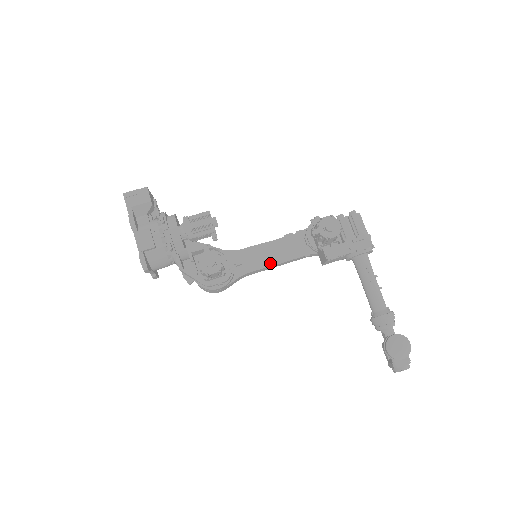
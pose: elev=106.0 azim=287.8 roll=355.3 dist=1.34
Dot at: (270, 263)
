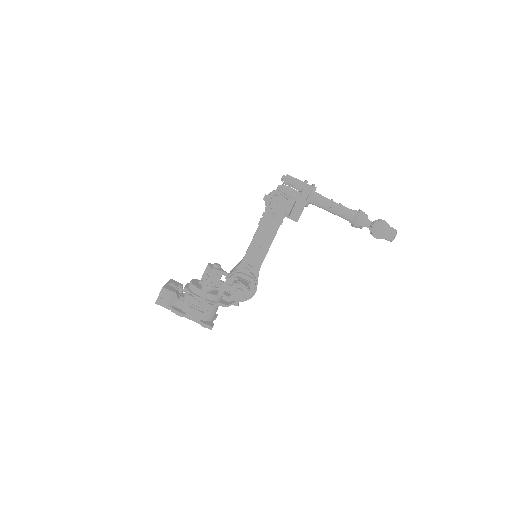
Dot at: (266, 249)
